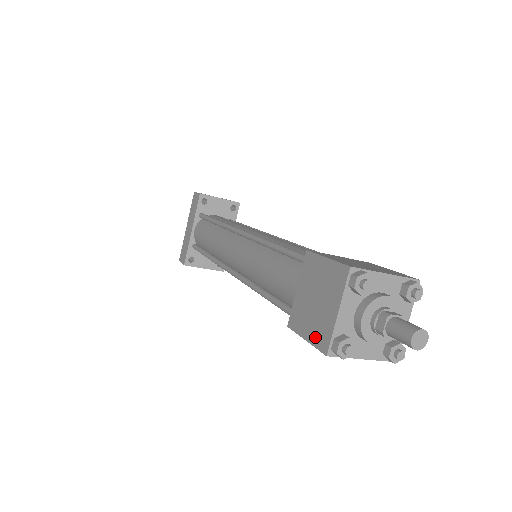
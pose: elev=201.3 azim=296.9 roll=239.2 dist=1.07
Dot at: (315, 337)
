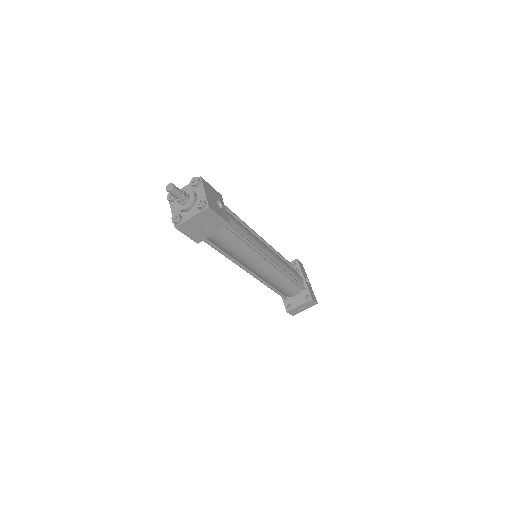
Dot at: (181, 230)
